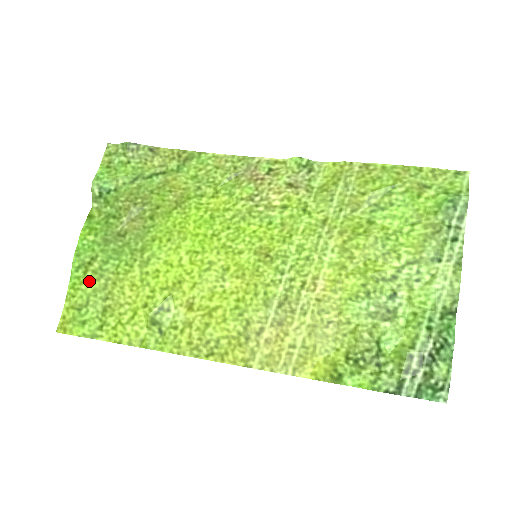
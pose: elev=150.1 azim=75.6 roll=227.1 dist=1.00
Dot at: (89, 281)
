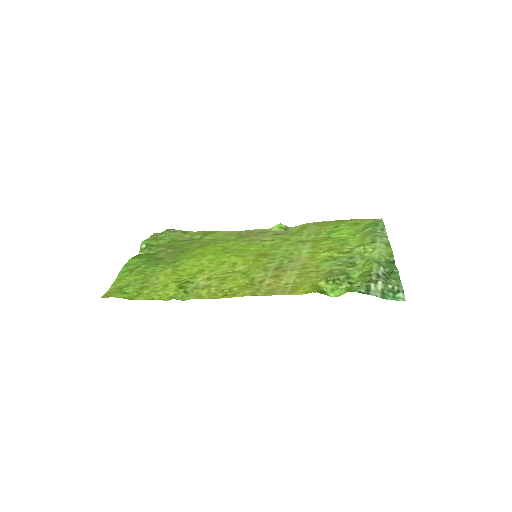
Dot at: (132, 276)
